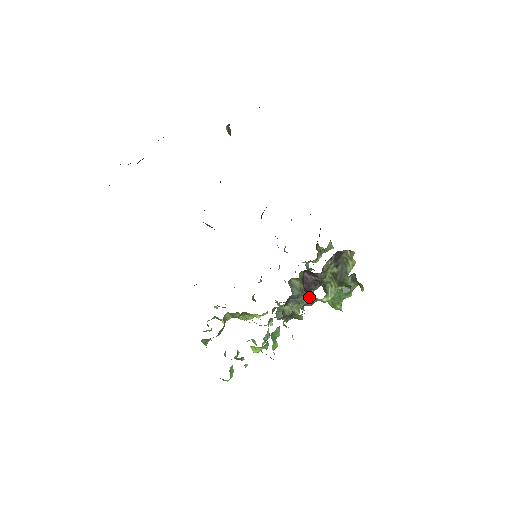
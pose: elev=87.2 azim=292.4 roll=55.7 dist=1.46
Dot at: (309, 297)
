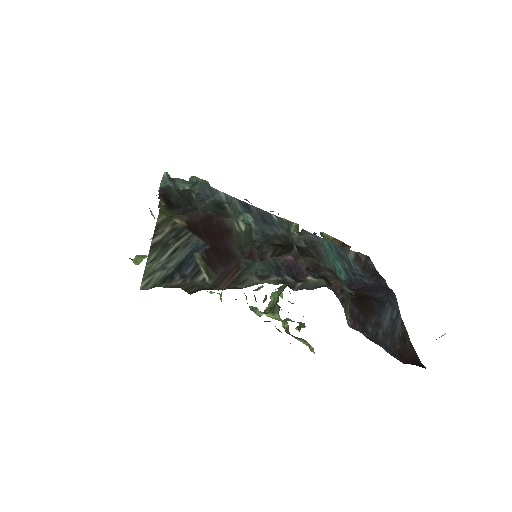
Dot at: occluded
